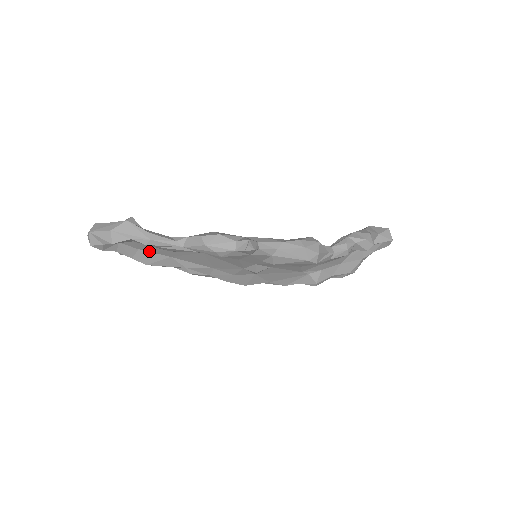
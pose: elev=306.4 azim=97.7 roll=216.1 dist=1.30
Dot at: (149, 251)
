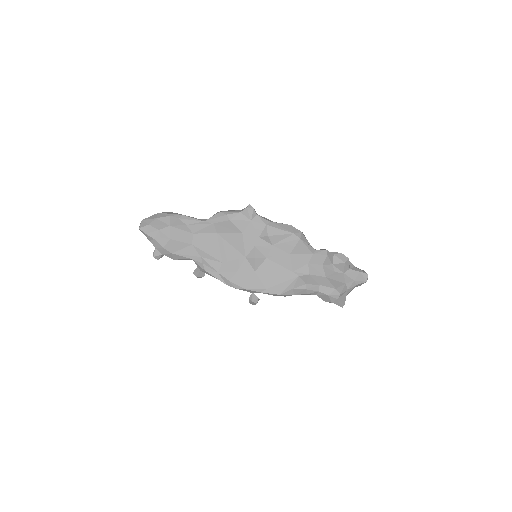
Dot at: (177, 240)
